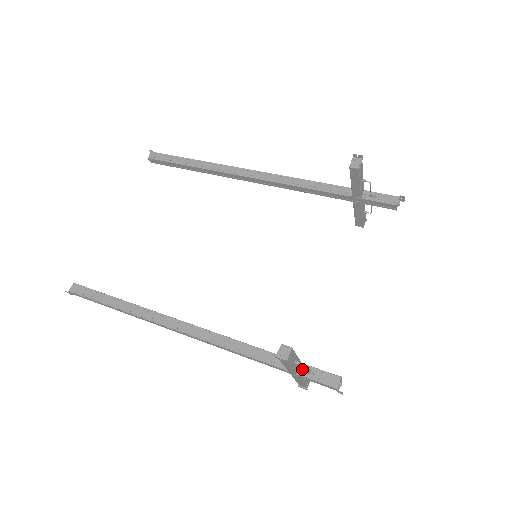
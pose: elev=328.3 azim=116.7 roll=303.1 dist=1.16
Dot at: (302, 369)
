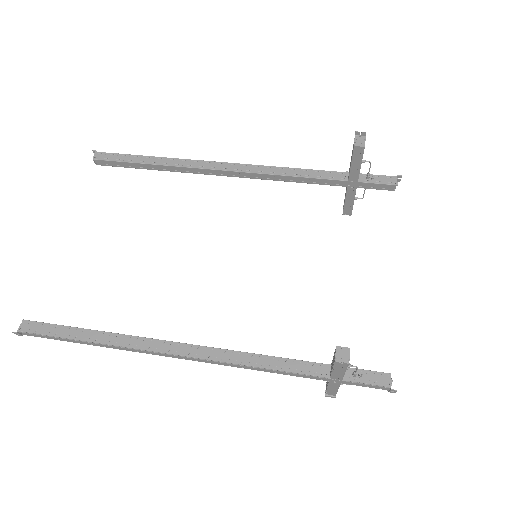
Dot at: (346, 373)
